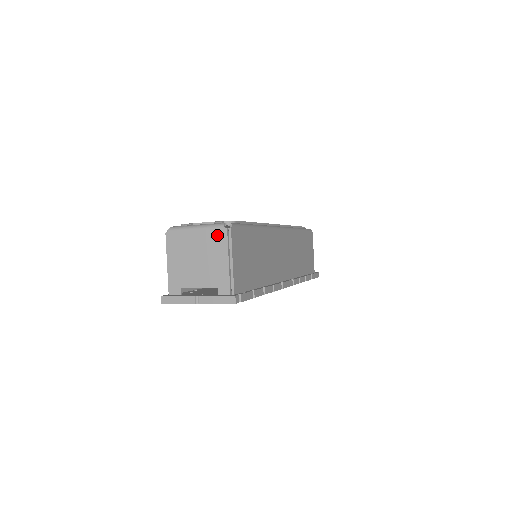
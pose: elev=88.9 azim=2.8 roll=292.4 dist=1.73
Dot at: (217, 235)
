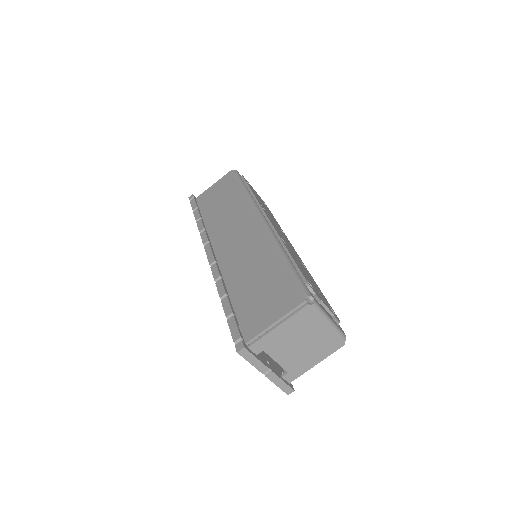
Dot at: (334, 343)
